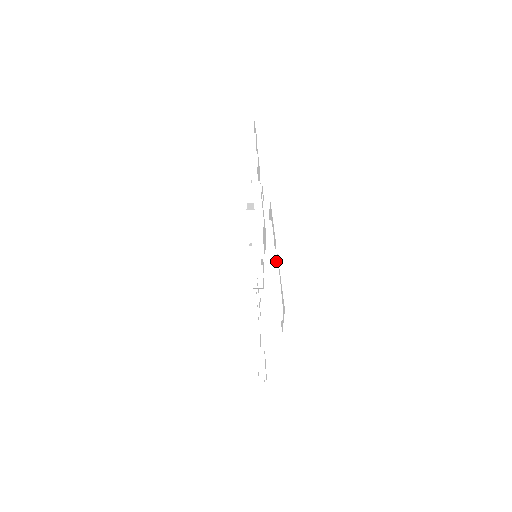
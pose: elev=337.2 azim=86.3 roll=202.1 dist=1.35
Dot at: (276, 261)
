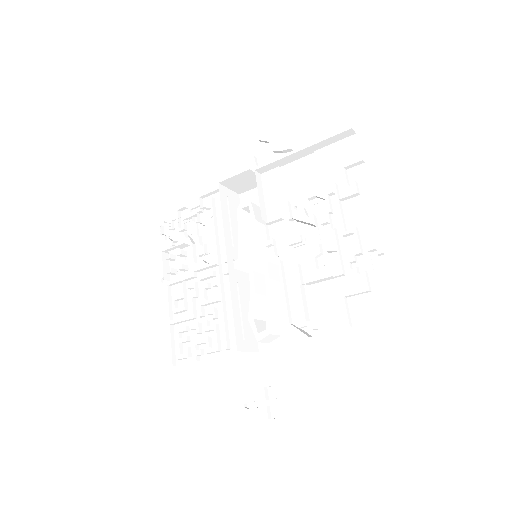
Dot at: (279, 276)
